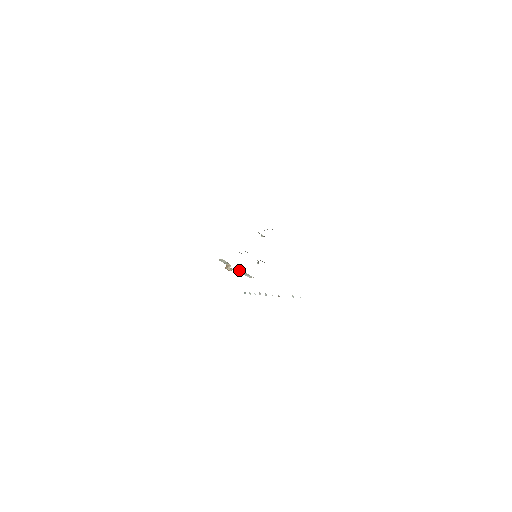
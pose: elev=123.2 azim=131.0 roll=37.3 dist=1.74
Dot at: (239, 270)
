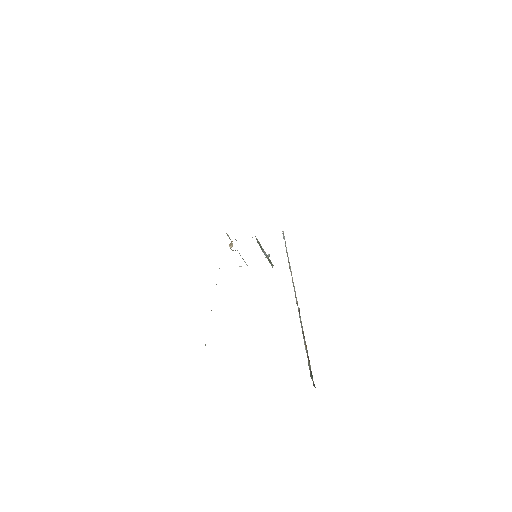
Dot at: occluded
